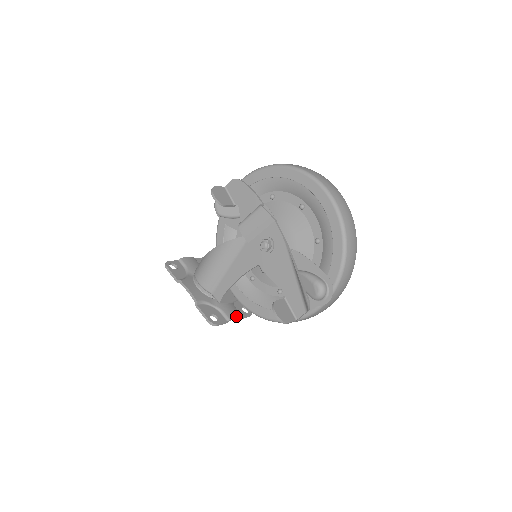
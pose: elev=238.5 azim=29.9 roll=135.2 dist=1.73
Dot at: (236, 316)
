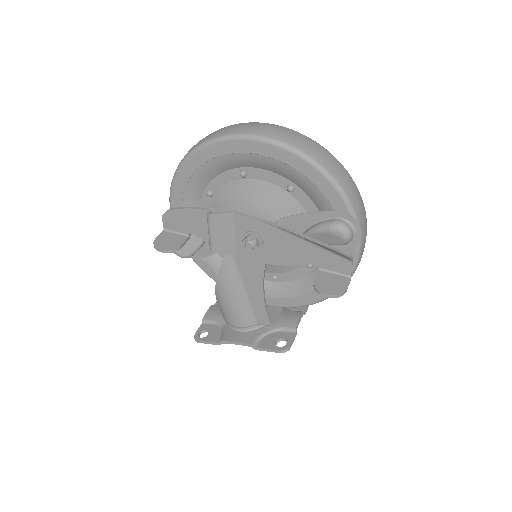
Dot at: (298, 319)
